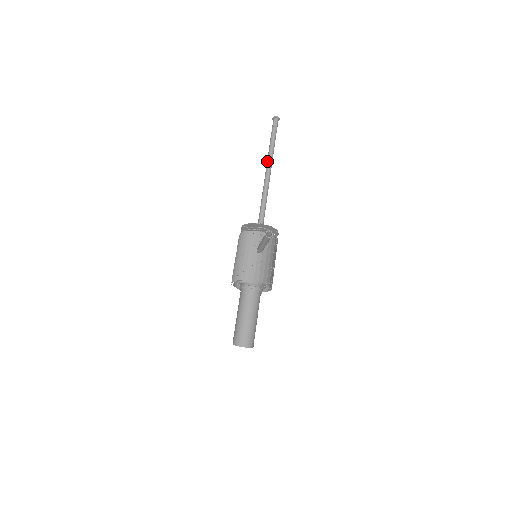
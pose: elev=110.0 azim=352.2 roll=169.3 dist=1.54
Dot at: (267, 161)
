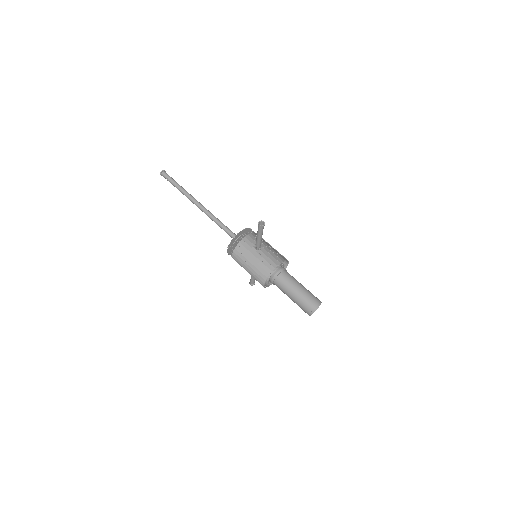
Dot at: (190, 200)
